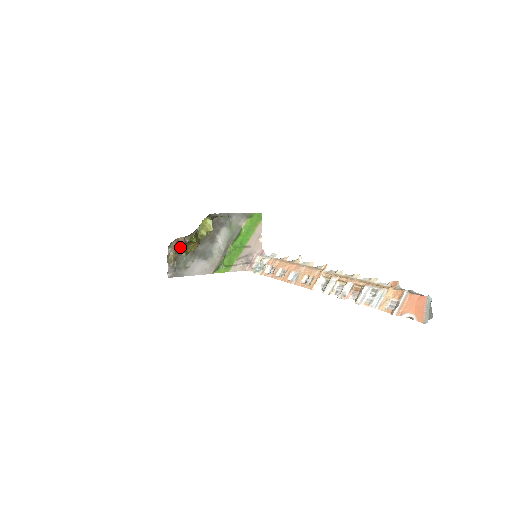
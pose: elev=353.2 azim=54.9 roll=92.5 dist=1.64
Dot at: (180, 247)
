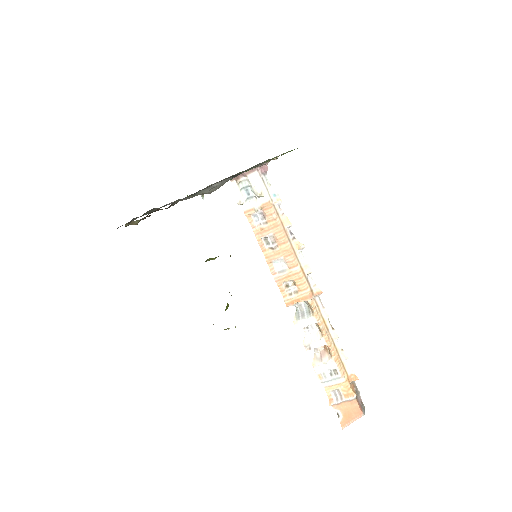
Dot at: occluded
